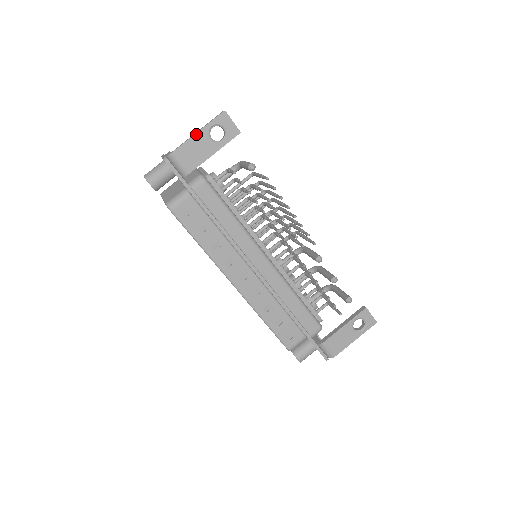
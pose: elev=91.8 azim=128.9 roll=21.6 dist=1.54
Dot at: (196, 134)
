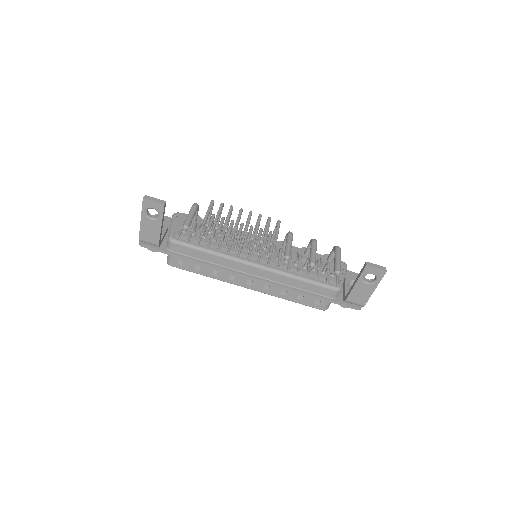
Dot at: (141, 222)
